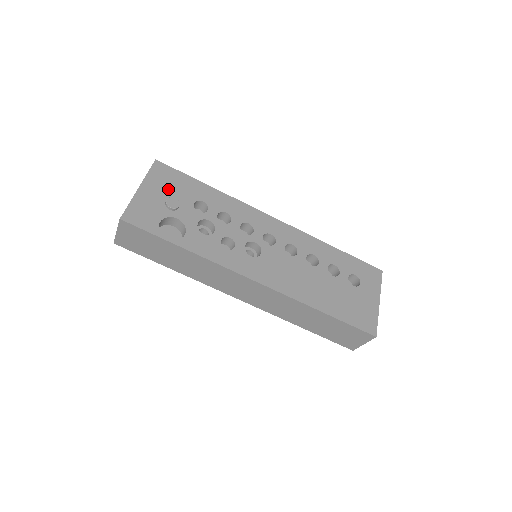
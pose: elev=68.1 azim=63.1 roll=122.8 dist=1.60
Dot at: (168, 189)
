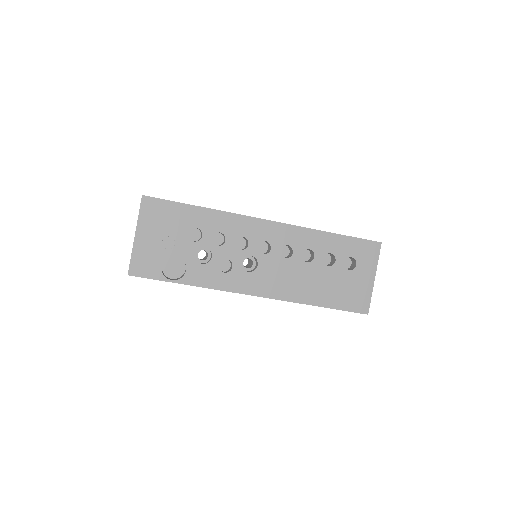
Dot at: (161, 226)
